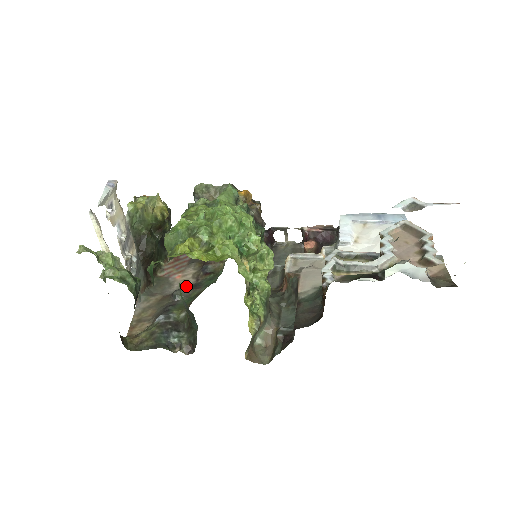
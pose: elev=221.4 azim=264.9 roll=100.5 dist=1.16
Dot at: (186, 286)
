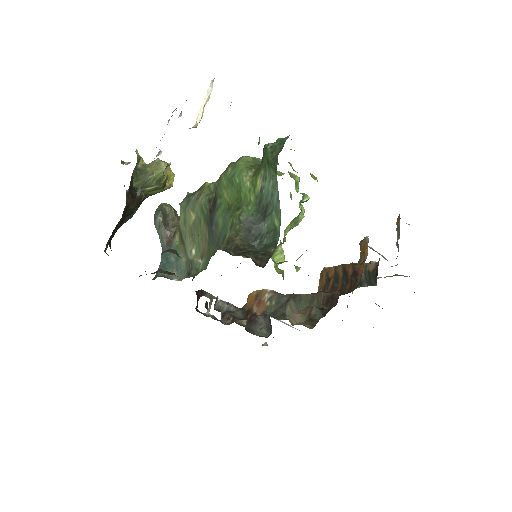
Dot at: occluded
